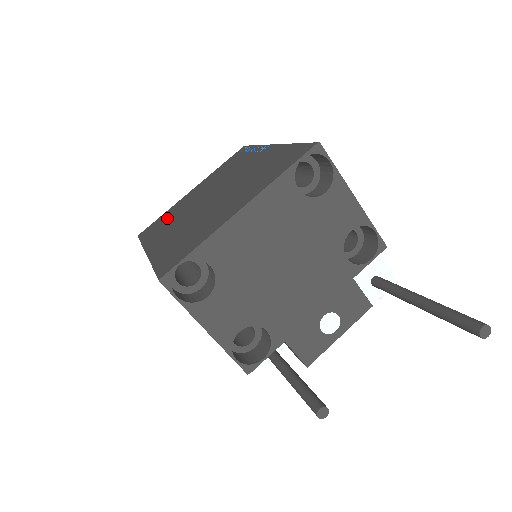
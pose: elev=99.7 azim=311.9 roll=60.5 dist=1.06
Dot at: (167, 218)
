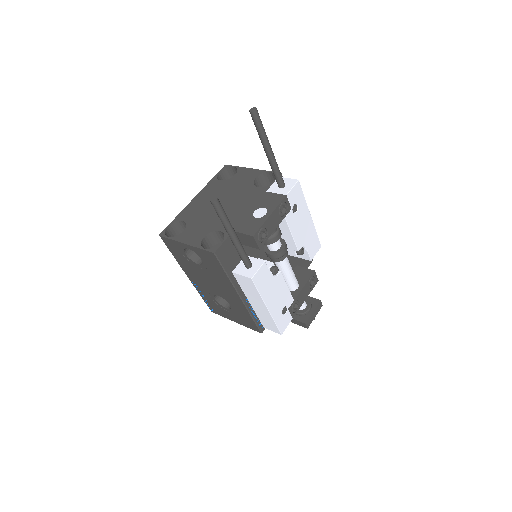
Dot at: occluded
